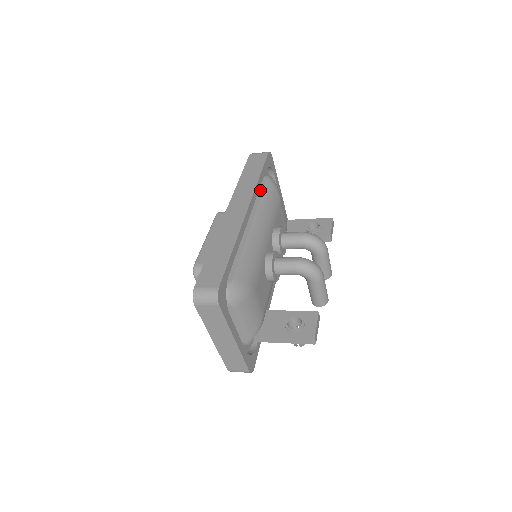
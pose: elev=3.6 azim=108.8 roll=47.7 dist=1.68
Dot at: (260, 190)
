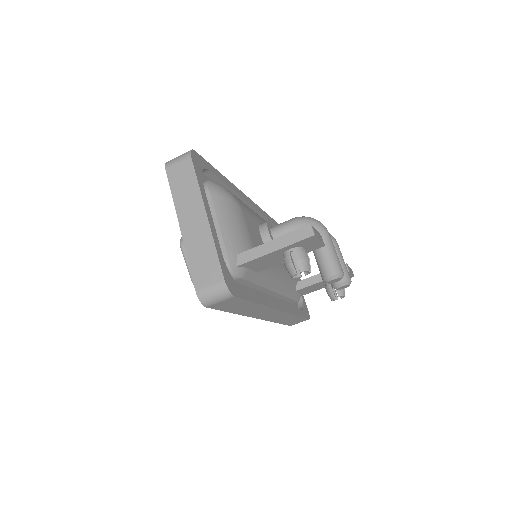
Dot at: occluded
